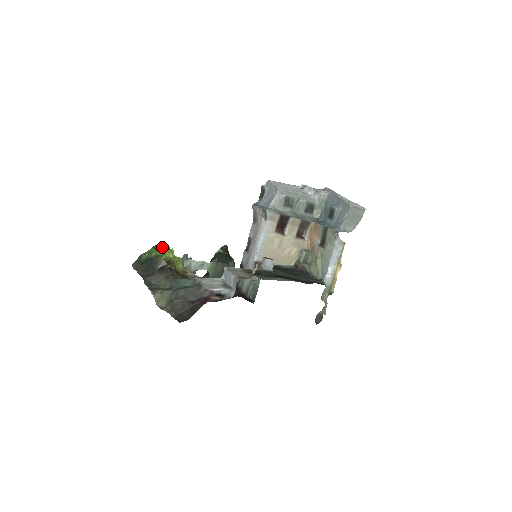
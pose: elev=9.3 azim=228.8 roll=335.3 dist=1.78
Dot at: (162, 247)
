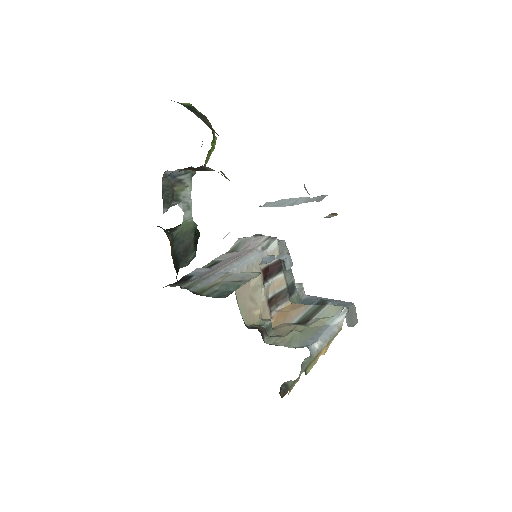
Dot at: occluded
